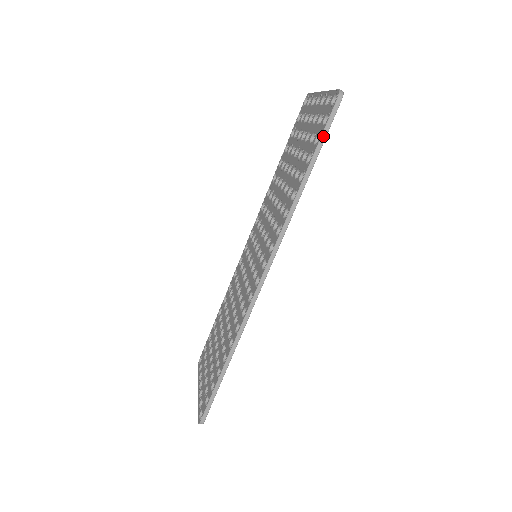
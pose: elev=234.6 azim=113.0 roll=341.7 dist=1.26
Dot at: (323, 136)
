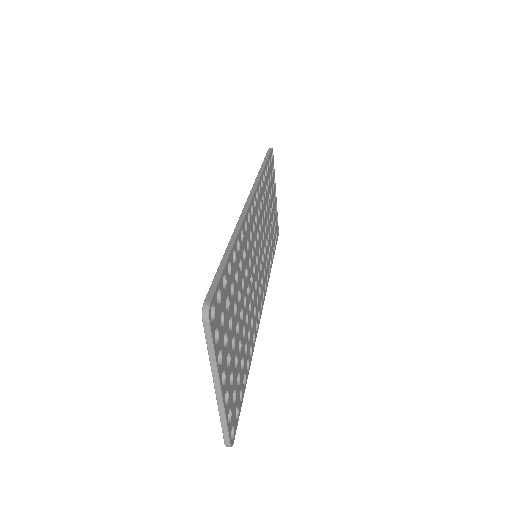
Dot at: occluded
